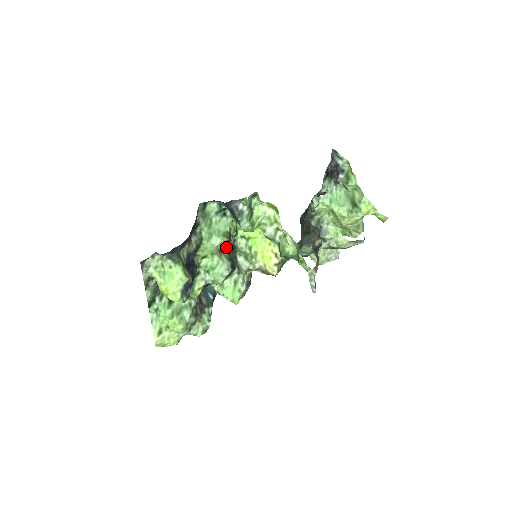
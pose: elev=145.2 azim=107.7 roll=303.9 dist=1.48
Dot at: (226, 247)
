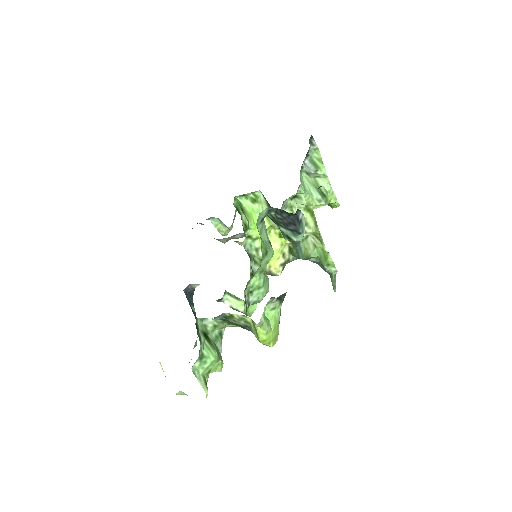
Dot at: occluded
